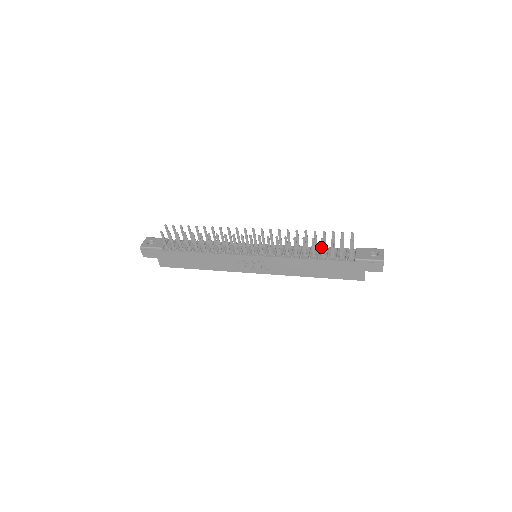
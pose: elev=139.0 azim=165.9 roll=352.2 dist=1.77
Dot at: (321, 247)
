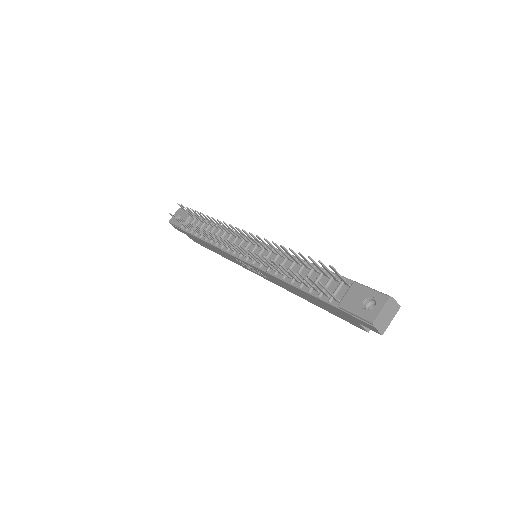
Dot at: occluded
